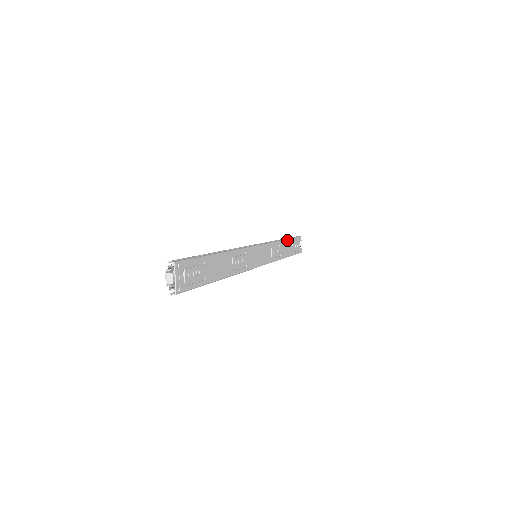
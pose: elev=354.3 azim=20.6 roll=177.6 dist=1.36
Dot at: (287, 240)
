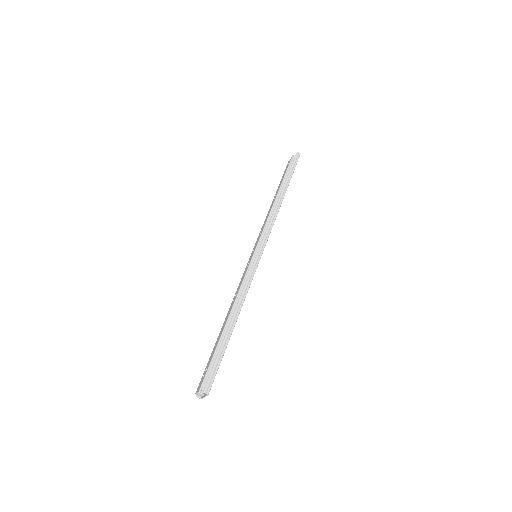
Dot at: occluded
